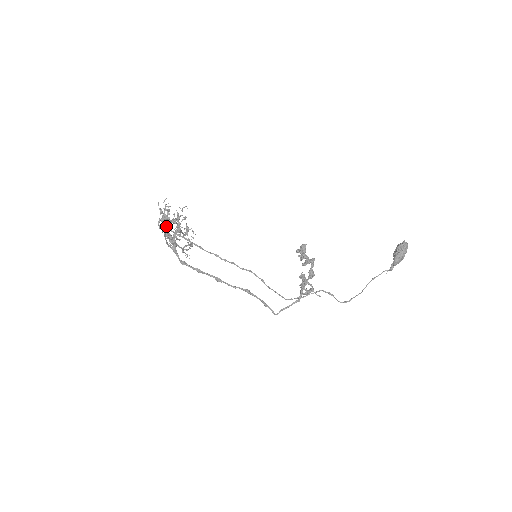
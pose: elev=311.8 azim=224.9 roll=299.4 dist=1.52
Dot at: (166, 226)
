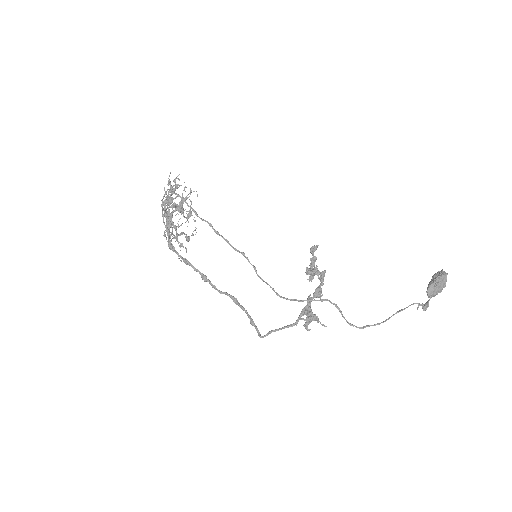
Dot at: (168, 196)
